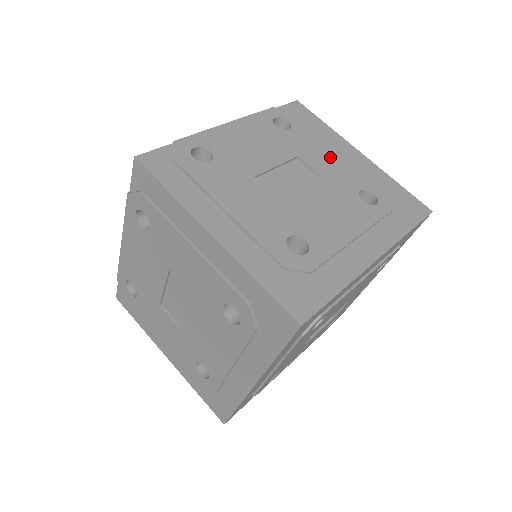
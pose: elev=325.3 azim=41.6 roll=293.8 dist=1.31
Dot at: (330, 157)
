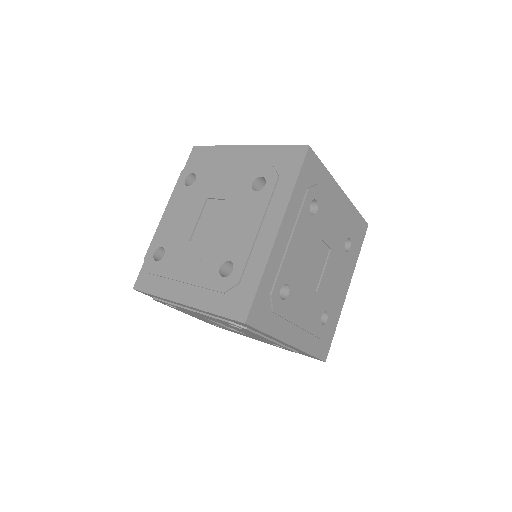
Dot at: (226, 175)
